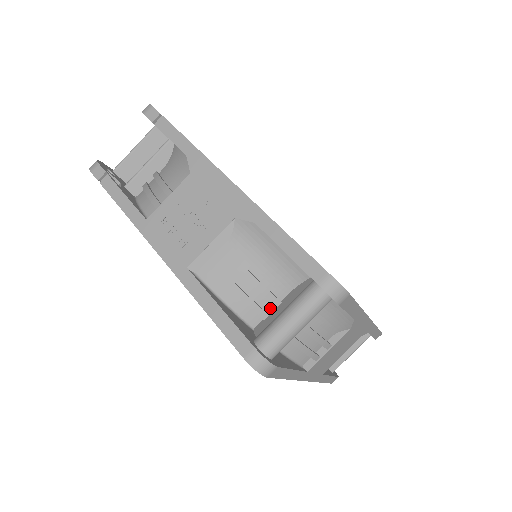
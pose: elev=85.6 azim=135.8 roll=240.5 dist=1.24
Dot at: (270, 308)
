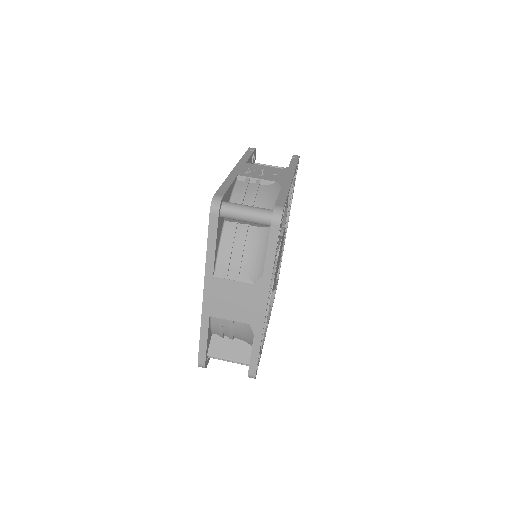
Dot at: occluded
